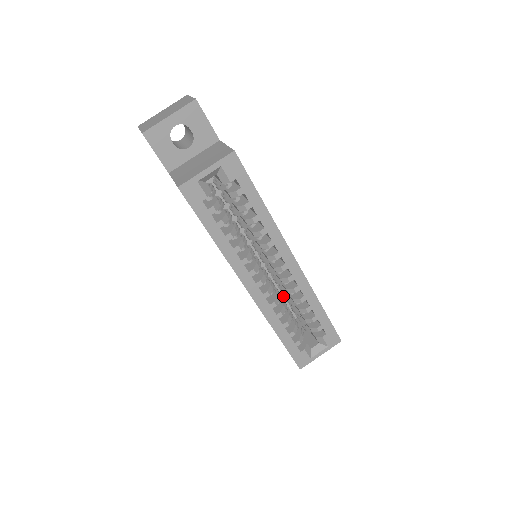
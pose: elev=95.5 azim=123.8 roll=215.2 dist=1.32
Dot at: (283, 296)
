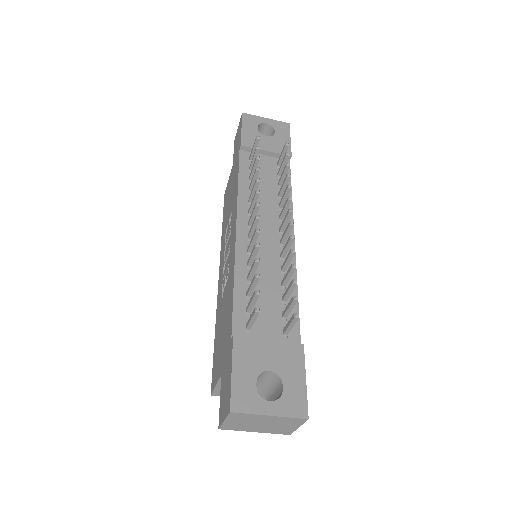
Dot at: occluded
